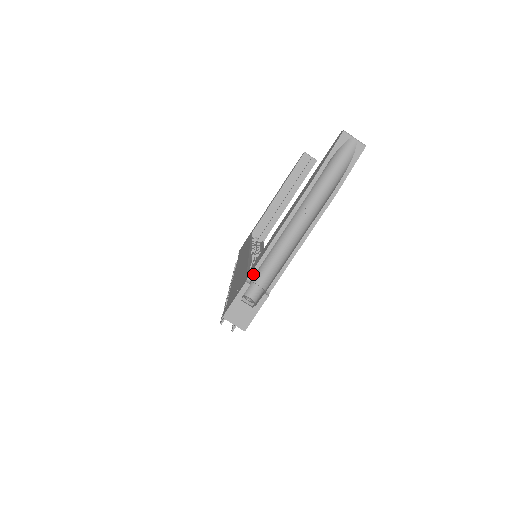
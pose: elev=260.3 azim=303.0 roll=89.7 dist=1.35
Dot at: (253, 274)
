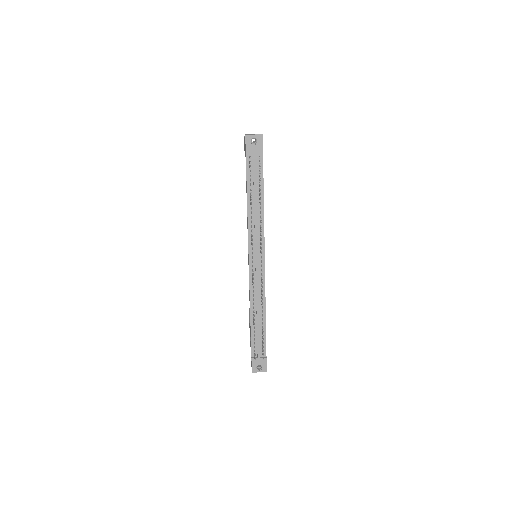
Dot at: occluded
